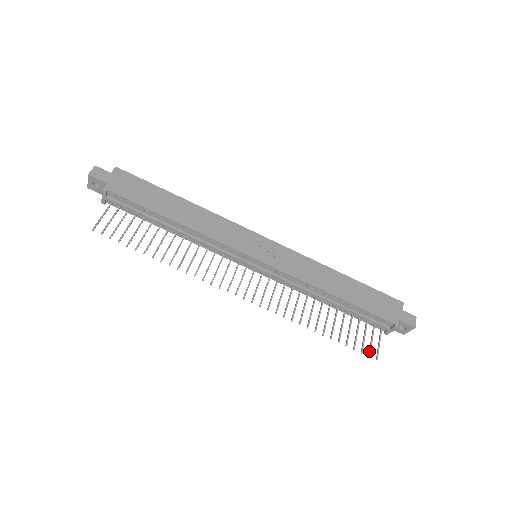
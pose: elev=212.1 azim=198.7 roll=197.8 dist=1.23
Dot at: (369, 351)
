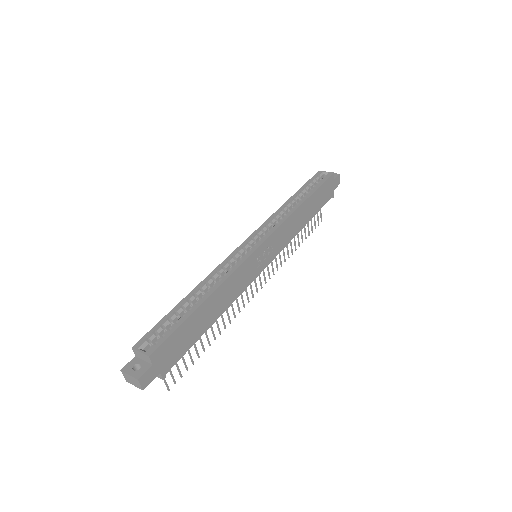
Dot at: (318, 222)
